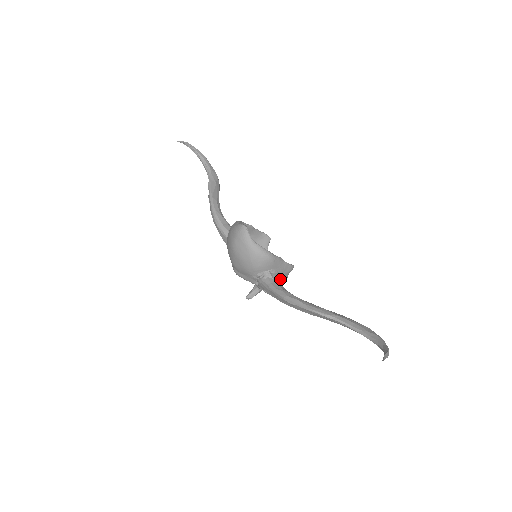
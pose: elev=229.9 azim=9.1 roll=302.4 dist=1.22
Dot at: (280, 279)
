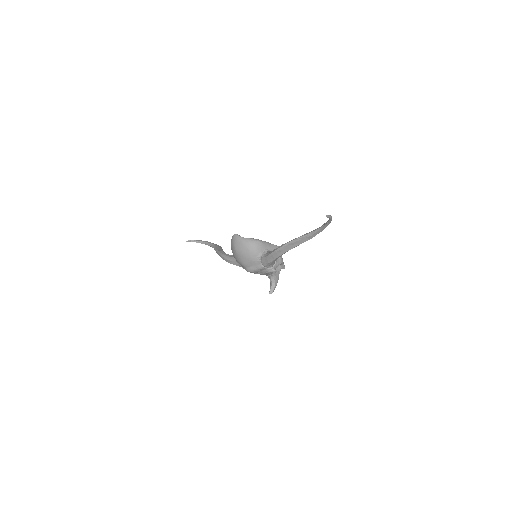
Dot at: occluded
